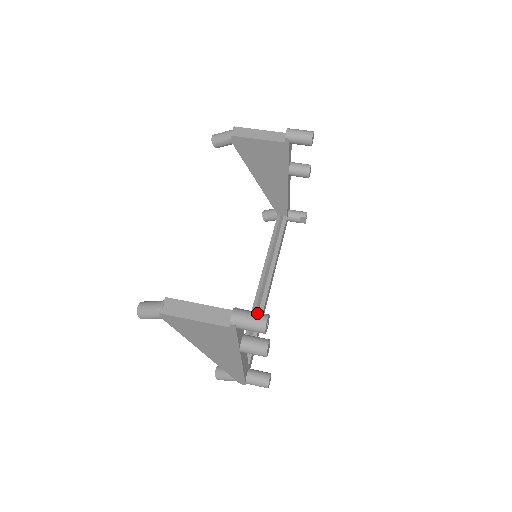
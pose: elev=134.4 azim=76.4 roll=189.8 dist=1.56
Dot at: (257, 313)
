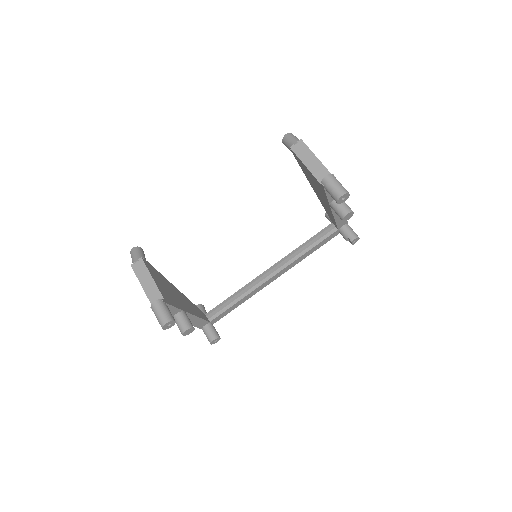
Dot at: (166, 314)
